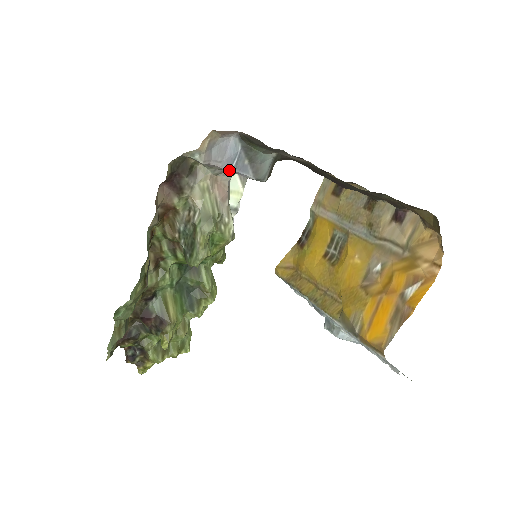
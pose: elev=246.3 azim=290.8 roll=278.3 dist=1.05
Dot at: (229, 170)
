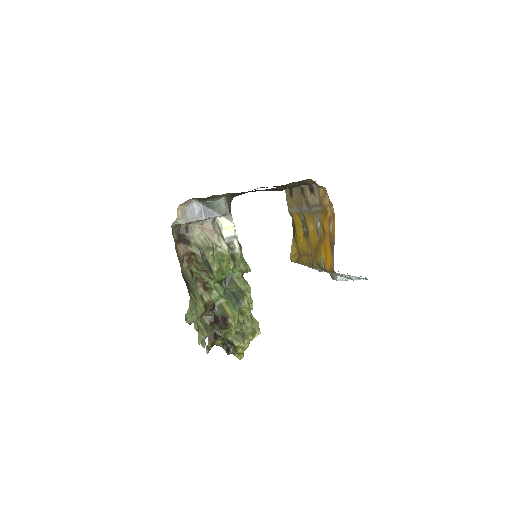
Dot at: (203, 219)
